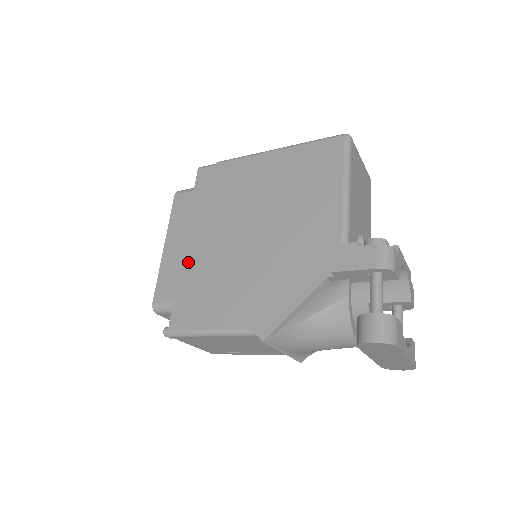
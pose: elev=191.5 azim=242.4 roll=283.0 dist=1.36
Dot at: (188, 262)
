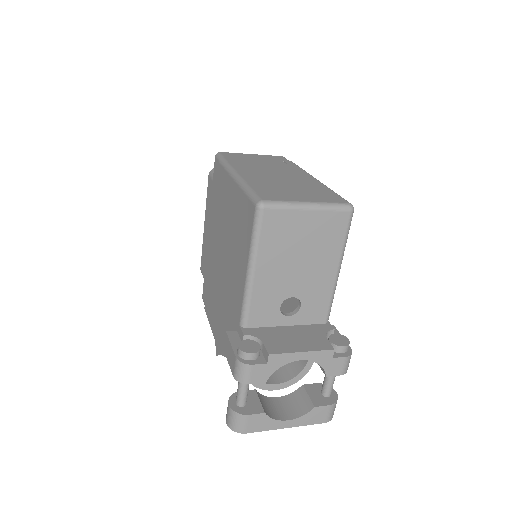
Dot at: (208, 252)
